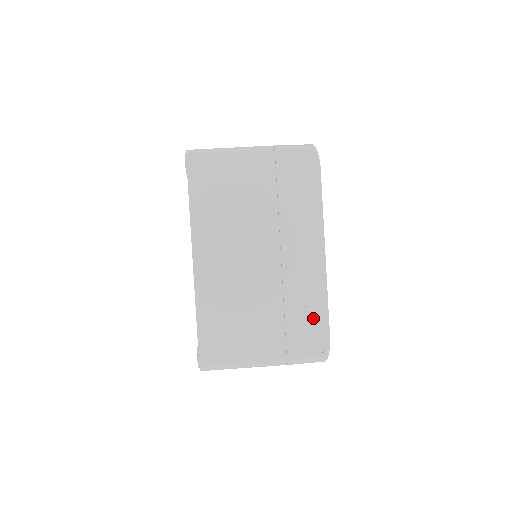
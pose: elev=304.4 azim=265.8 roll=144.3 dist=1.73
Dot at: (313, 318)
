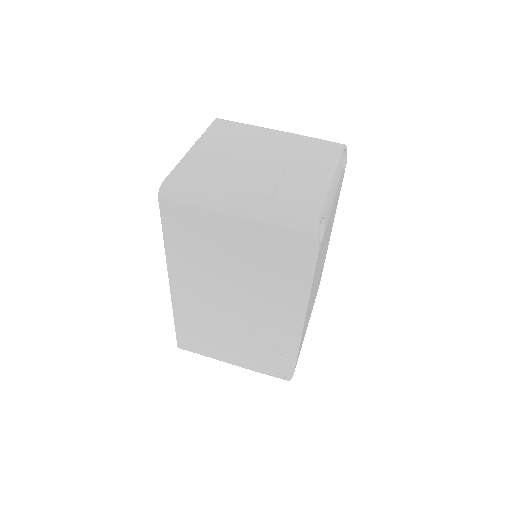
Dot at: (281, 357)
